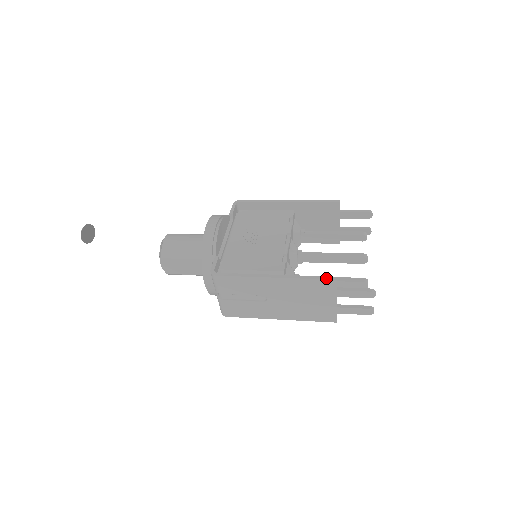
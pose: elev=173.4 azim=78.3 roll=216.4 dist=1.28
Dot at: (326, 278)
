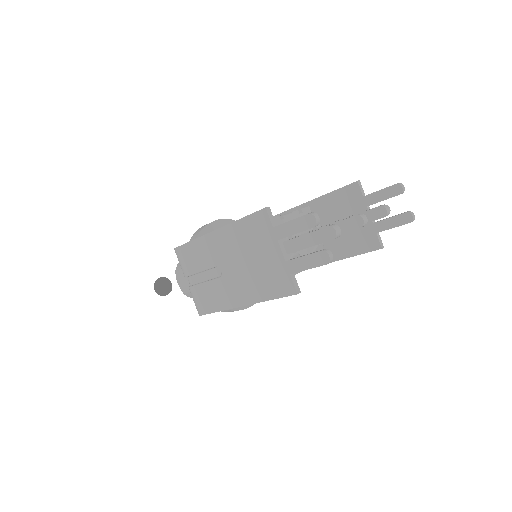
Dot at: (257, 211)
